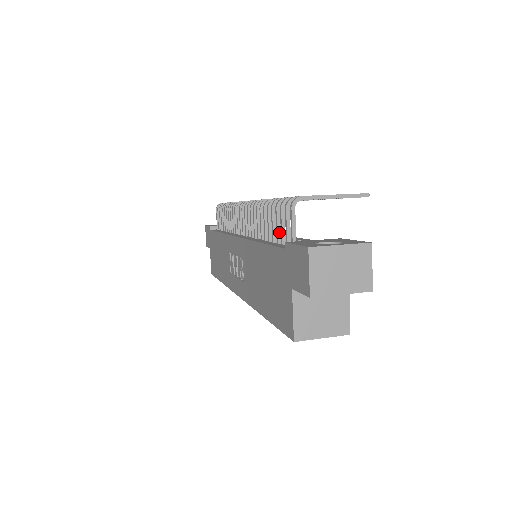
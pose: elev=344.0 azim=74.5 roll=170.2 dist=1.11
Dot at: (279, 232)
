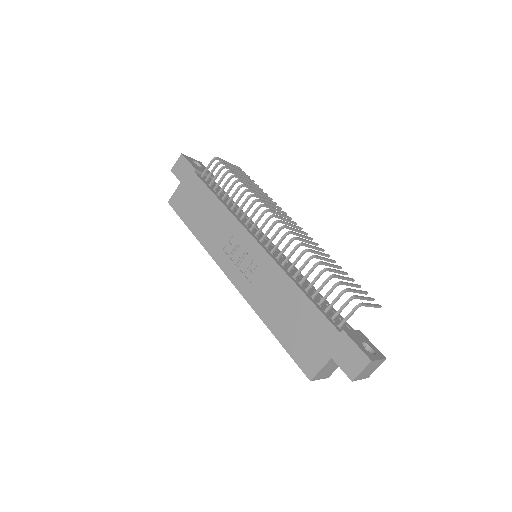
Dot at: occluded
